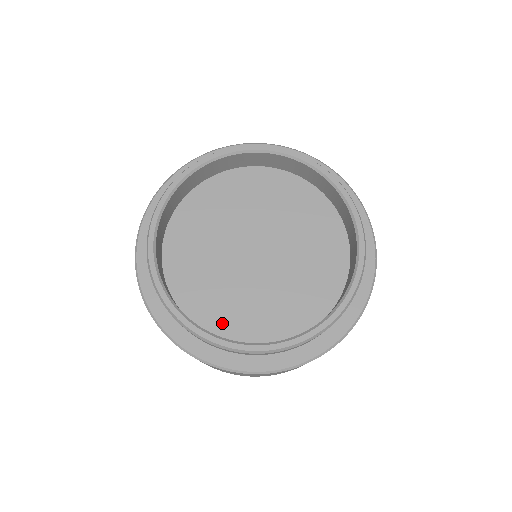
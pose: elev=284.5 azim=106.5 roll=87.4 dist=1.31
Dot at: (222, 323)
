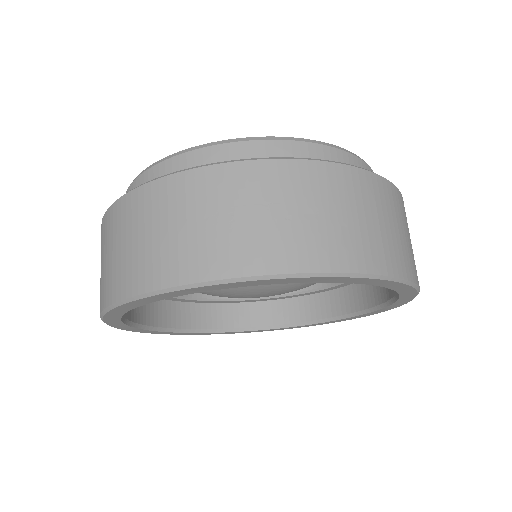
Dot at: occluded
